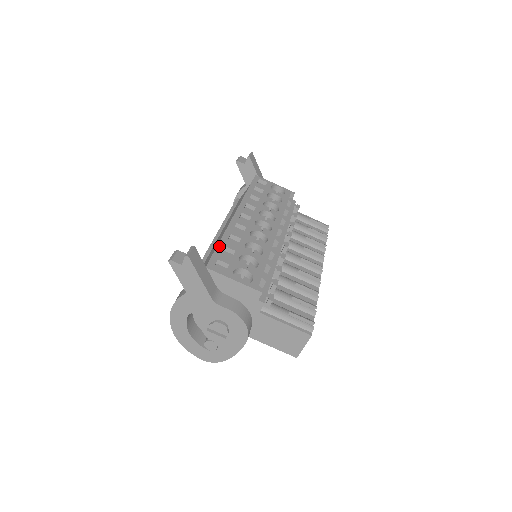
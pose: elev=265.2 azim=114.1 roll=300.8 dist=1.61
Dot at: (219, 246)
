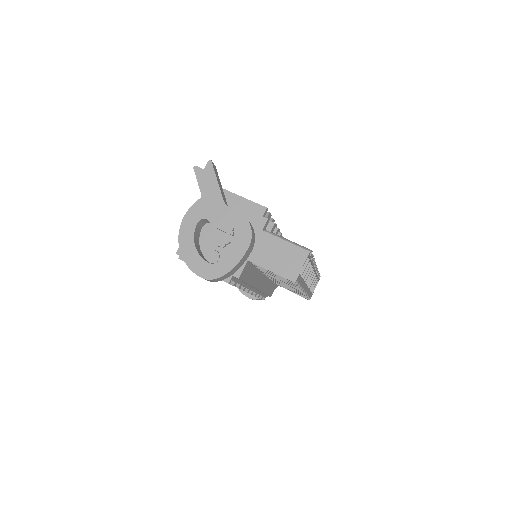
Dot at: occluded
